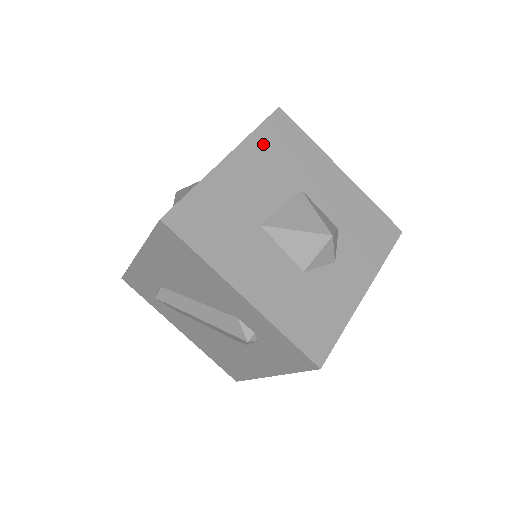
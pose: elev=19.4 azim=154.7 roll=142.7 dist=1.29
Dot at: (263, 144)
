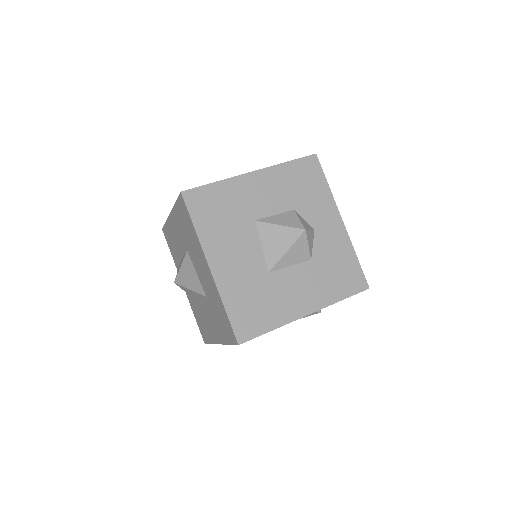
Dot at: (209, 229)
